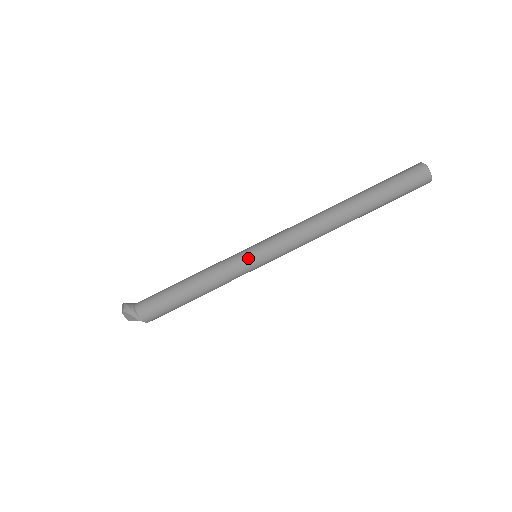
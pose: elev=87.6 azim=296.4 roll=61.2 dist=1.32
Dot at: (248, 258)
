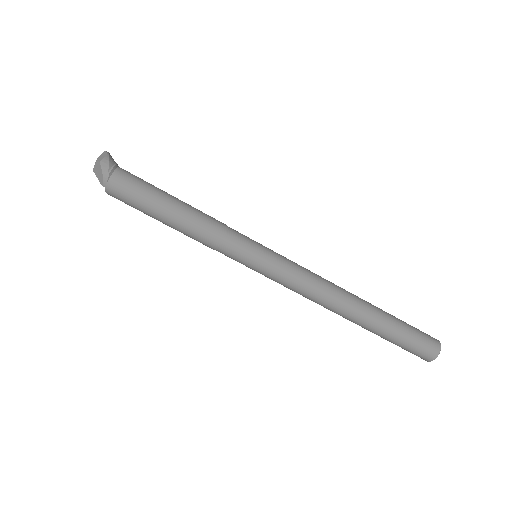
Dot at: (250, 253)
